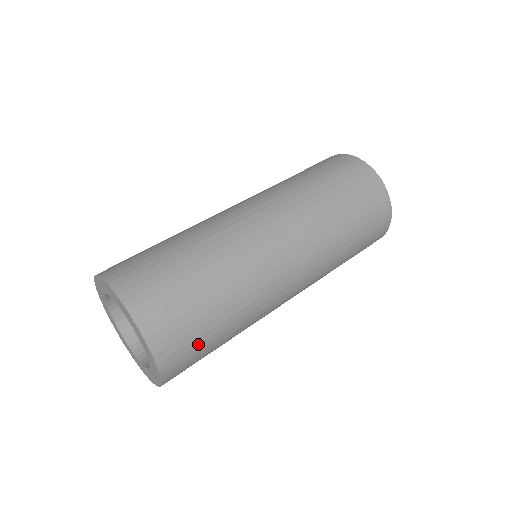
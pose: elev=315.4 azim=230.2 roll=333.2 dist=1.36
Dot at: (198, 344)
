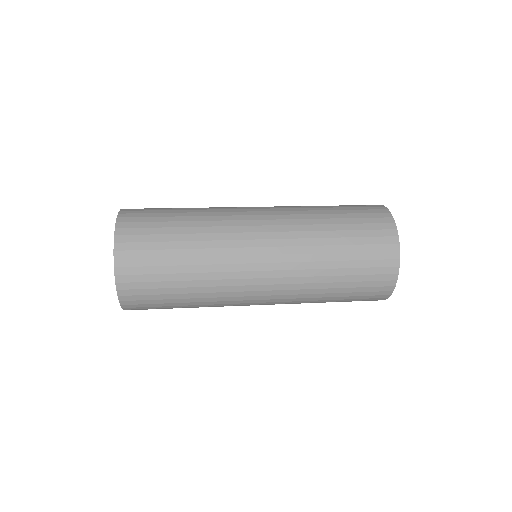
Dot at: (157, 299)
